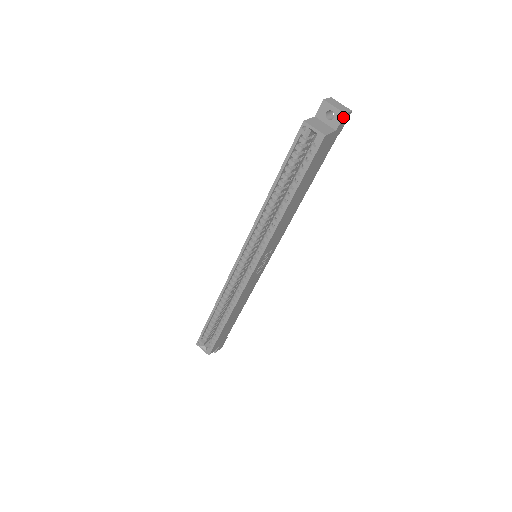
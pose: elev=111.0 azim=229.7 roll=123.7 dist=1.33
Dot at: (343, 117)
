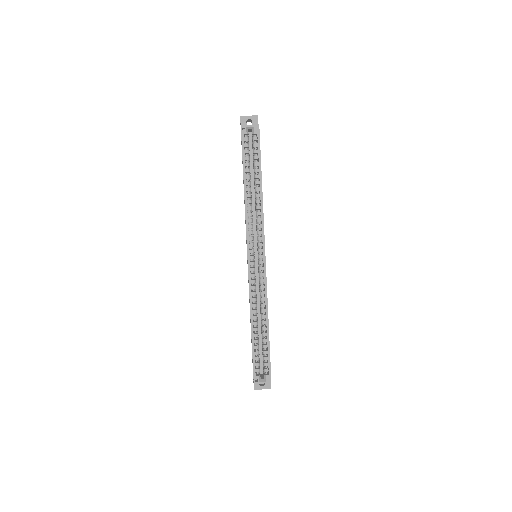
Dot at: occluded
